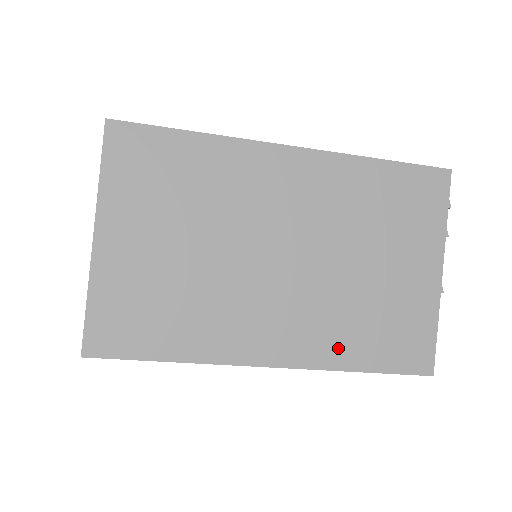
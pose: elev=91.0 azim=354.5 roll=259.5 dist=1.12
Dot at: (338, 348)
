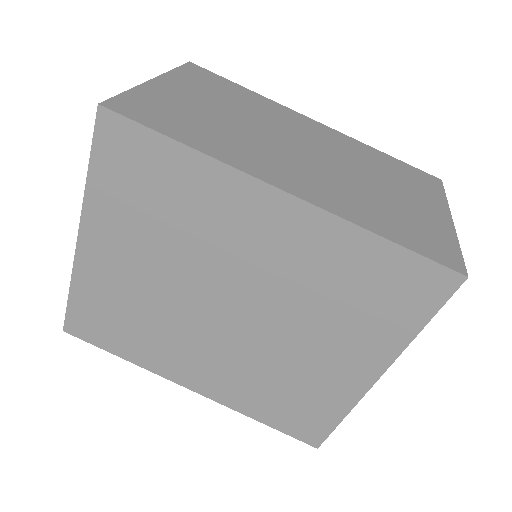
Dot at: (357, 212)
